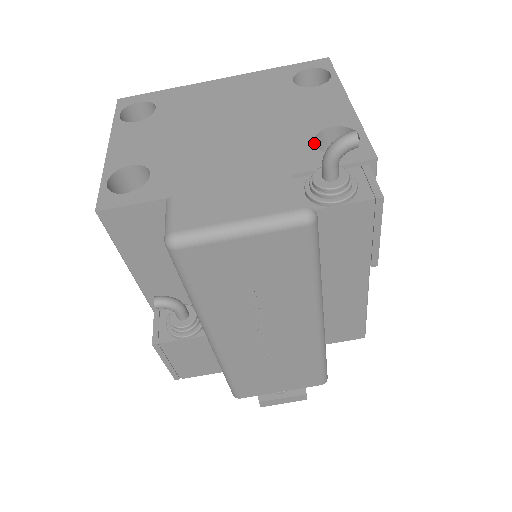
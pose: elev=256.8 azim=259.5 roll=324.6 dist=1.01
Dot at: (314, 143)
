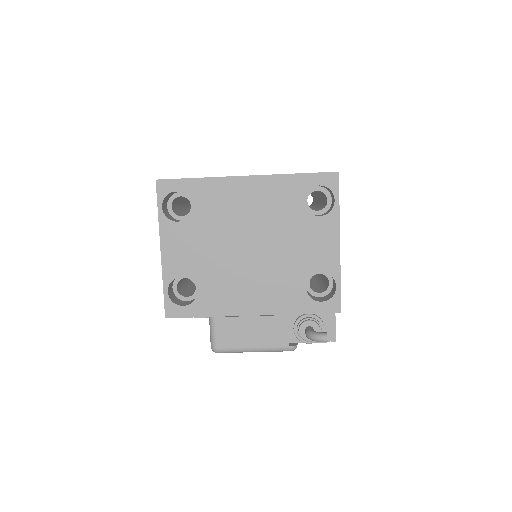
Dot at: (307, 281)
